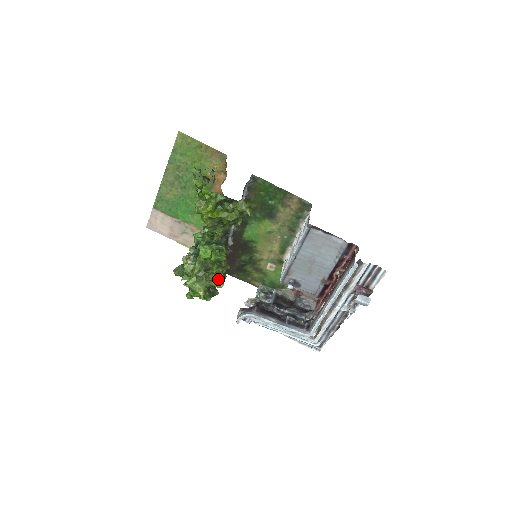
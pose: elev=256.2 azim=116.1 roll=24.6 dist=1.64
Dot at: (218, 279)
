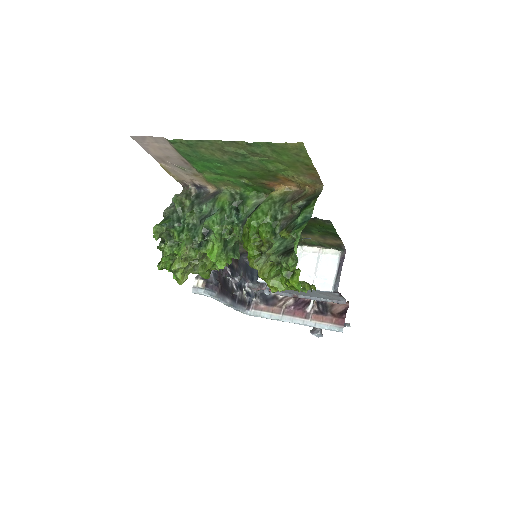
Dot at: (208, 272)
